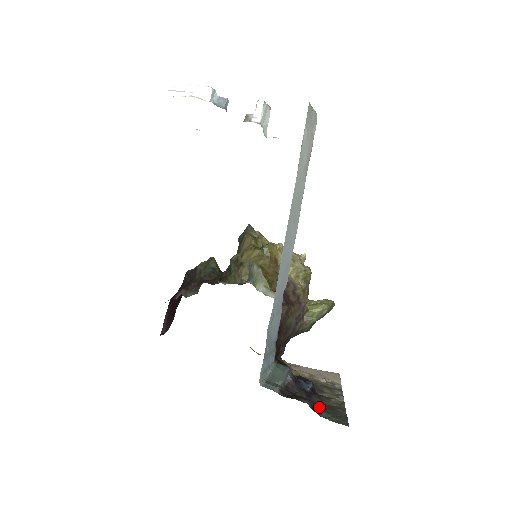
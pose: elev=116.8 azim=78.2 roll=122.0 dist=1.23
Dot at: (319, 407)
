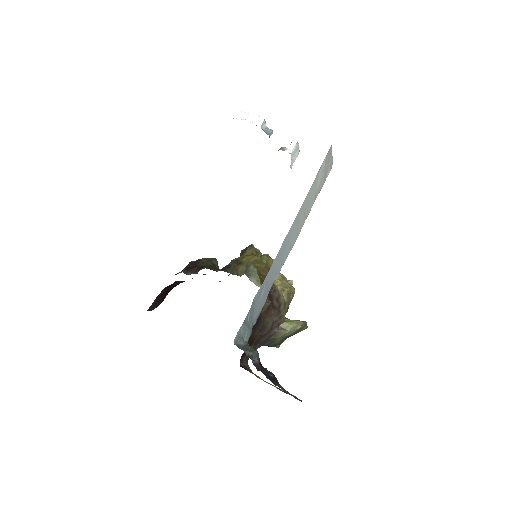
Dot at: occluded
